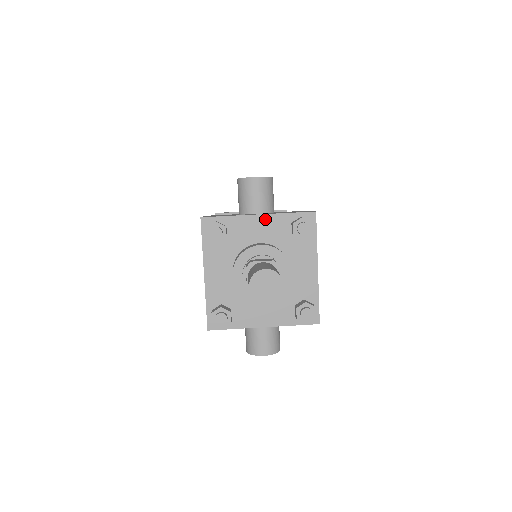
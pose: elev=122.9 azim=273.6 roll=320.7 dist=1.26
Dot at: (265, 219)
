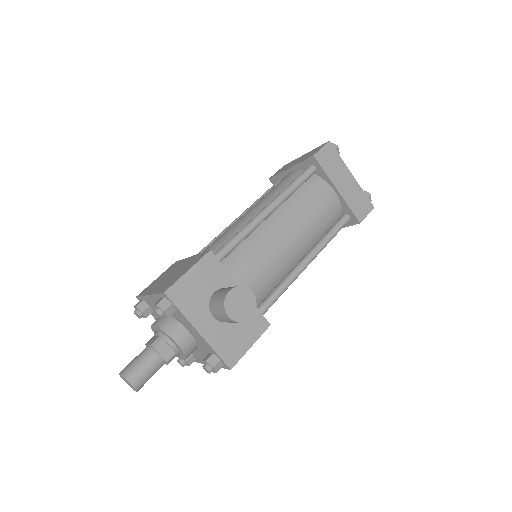
Dot at: (200, 336)
